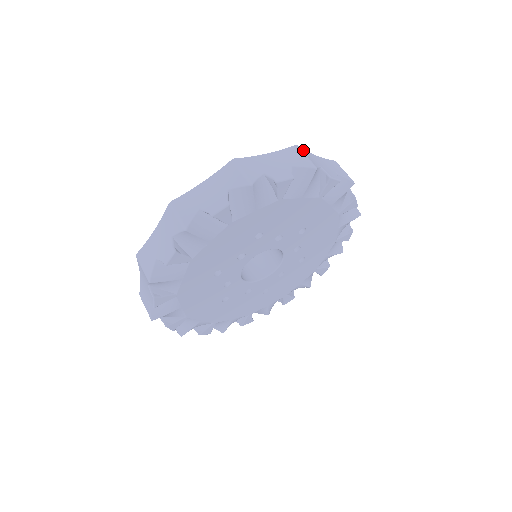
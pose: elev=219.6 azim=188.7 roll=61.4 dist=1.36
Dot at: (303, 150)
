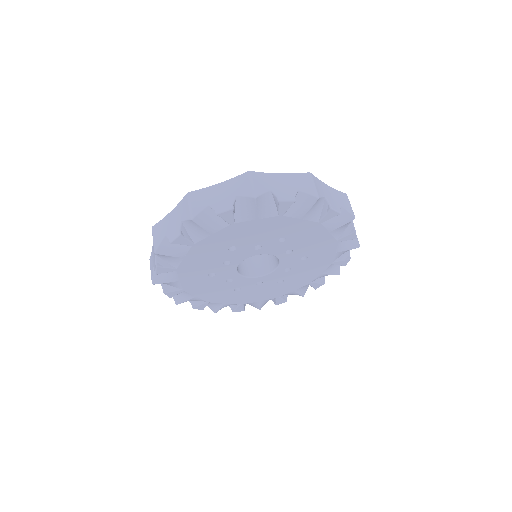
Dot at: occluded
